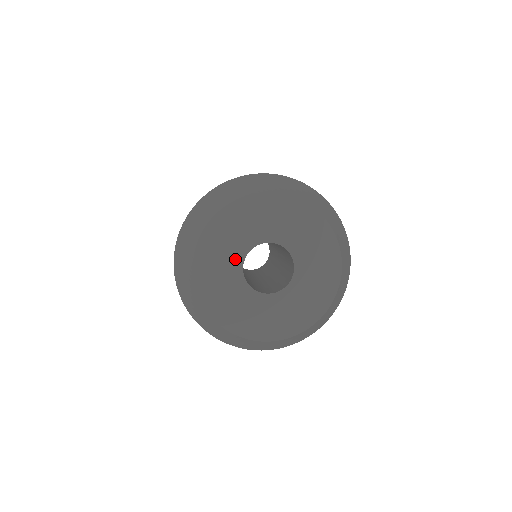
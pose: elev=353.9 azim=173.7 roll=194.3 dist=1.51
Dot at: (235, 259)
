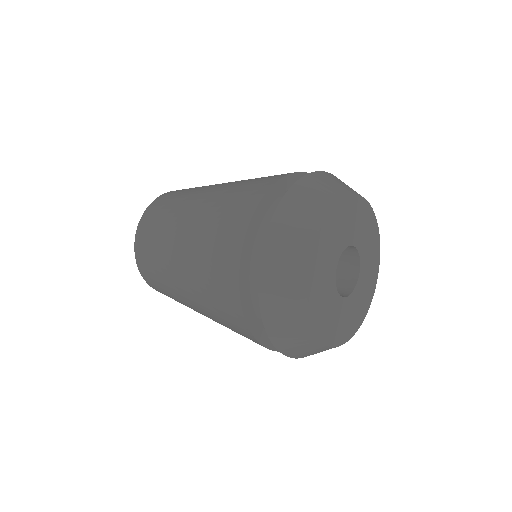
Dot at: (331, 283)
